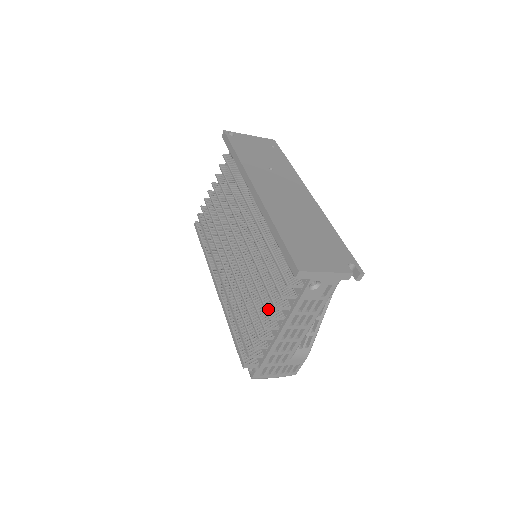
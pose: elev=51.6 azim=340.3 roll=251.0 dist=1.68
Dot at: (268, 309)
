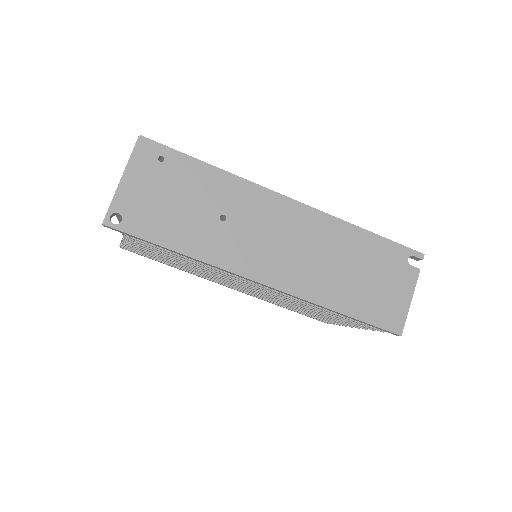
Dot at: occluded
